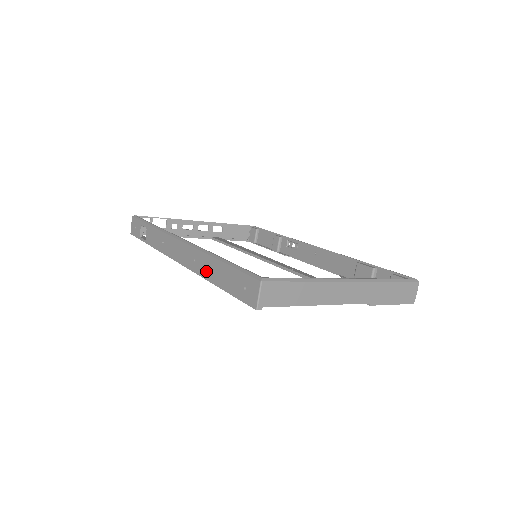
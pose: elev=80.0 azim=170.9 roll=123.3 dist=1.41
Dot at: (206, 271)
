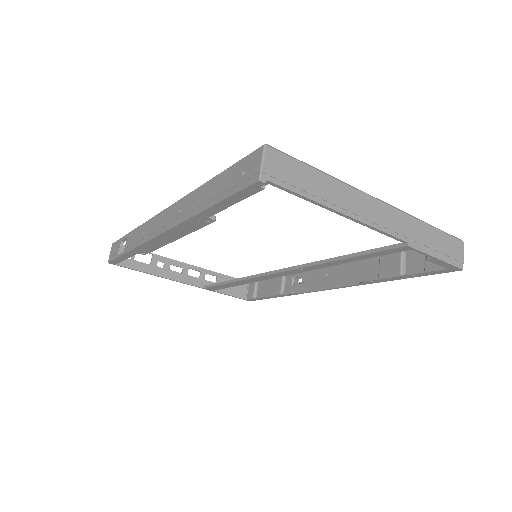
Dot at: (193, 206)
